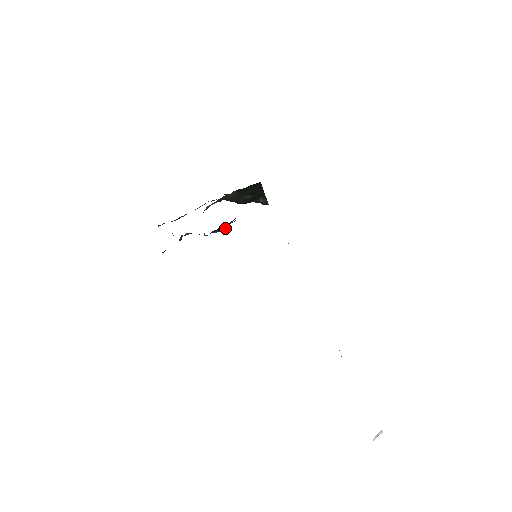
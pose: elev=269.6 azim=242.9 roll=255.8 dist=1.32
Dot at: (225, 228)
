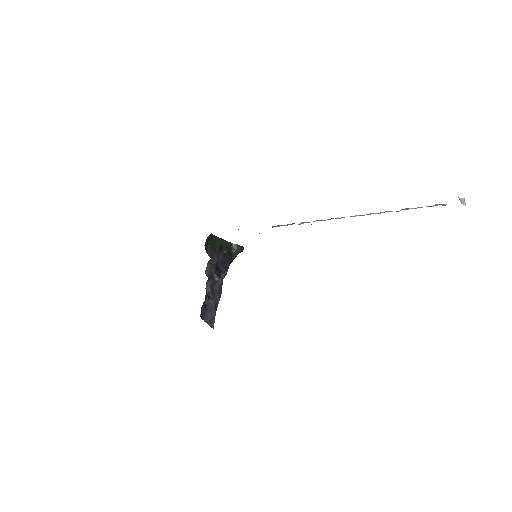
Dot at: (226, 269)
